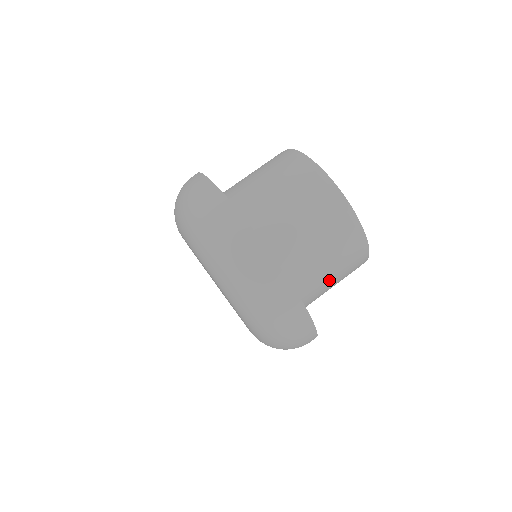
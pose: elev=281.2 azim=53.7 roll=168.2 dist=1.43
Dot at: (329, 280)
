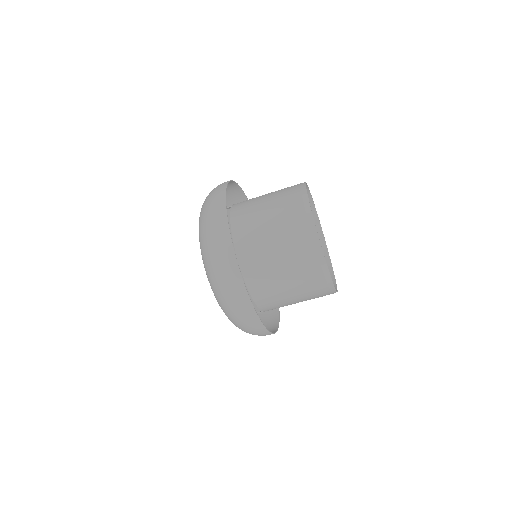
Dot at: (297, 302)
